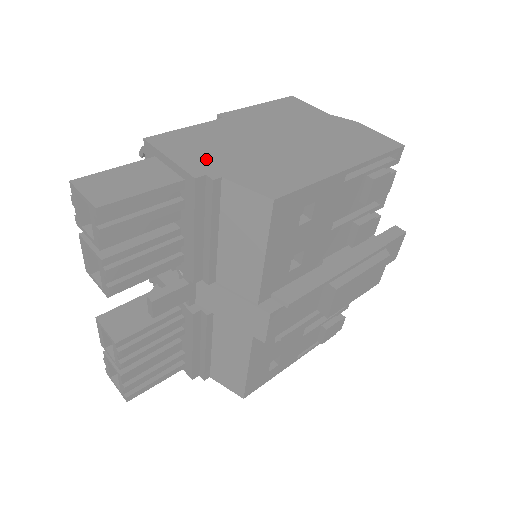
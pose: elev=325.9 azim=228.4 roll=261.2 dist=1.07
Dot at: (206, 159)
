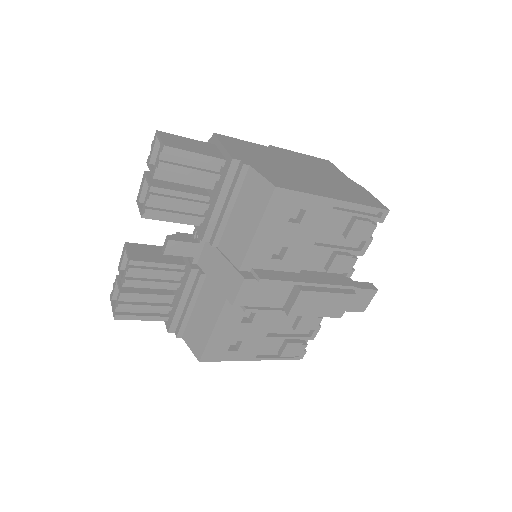
Dot at: (246, 156)
